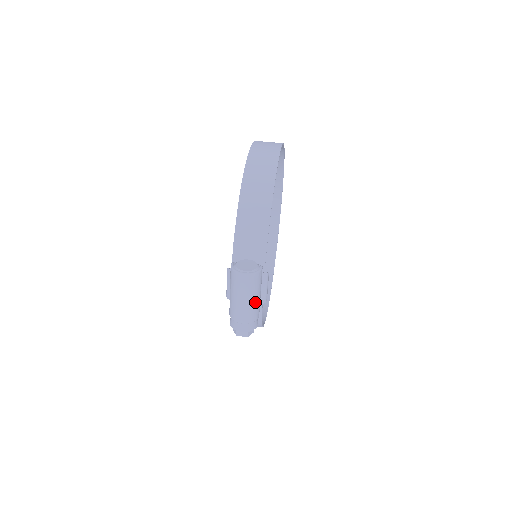
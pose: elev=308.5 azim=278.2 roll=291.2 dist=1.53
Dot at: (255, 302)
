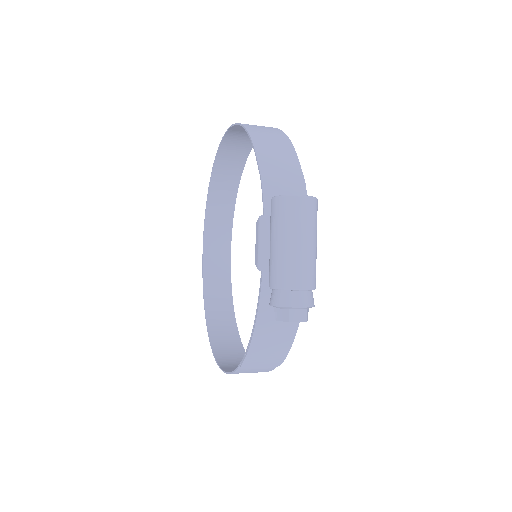
Dot at: (315, 252)
